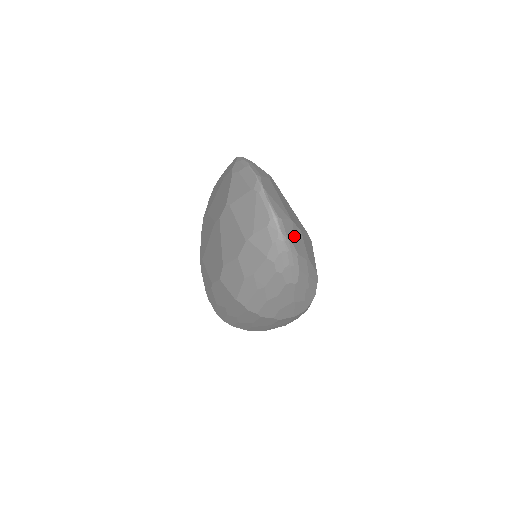
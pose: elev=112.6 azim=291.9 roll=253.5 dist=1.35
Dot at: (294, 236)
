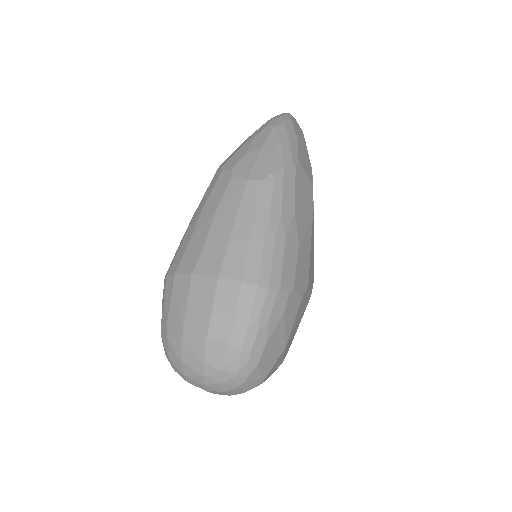
Dot at: (297, 125)
